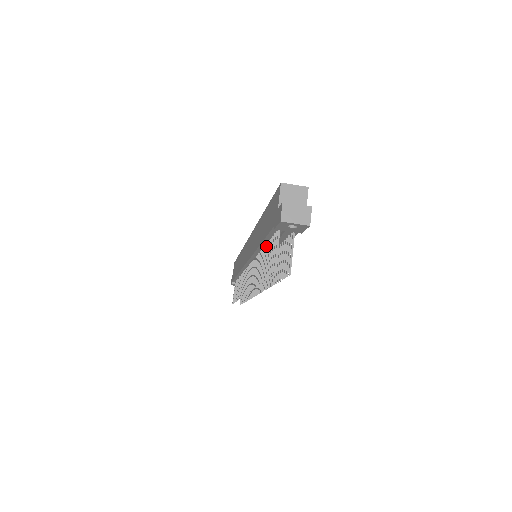
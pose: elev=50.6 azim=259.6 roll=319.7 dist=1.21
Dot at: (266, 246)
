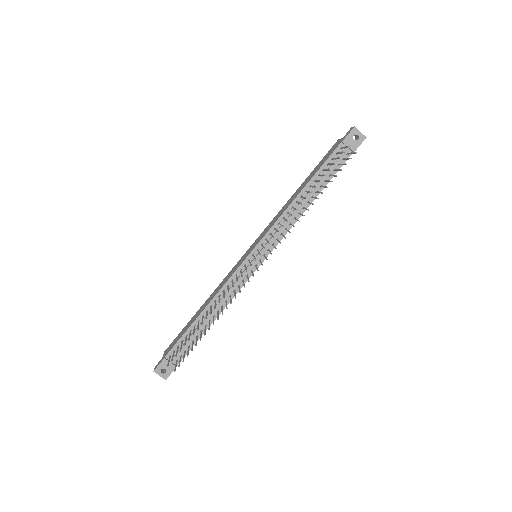
Dot at: (314, 180)
